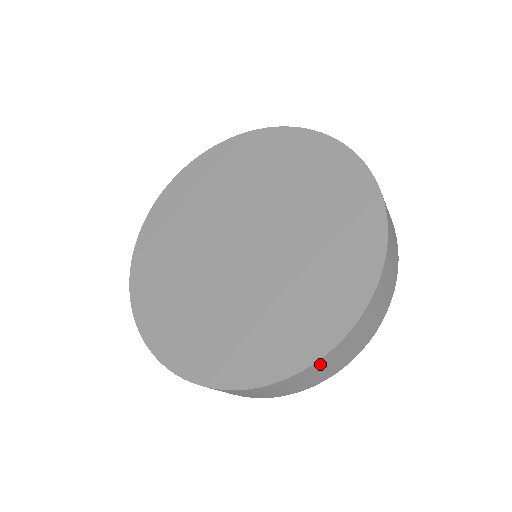
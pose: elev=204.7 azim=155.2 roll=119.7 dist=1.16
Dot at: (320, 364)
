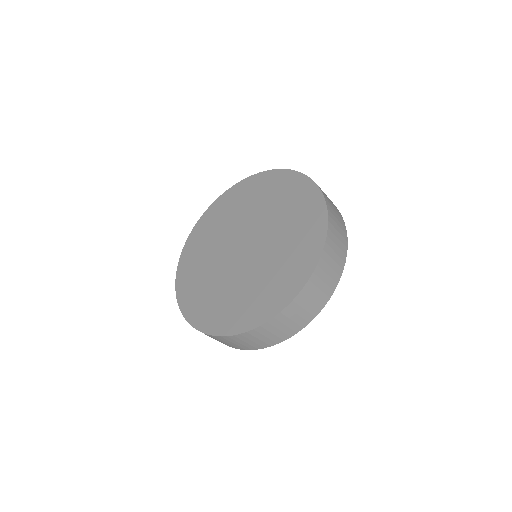
Dot at: (232, 338)
